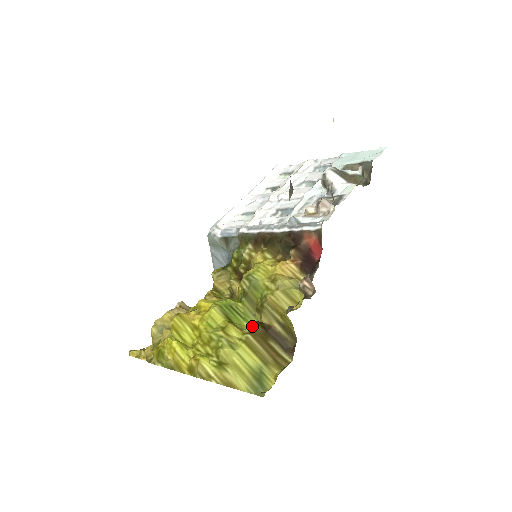
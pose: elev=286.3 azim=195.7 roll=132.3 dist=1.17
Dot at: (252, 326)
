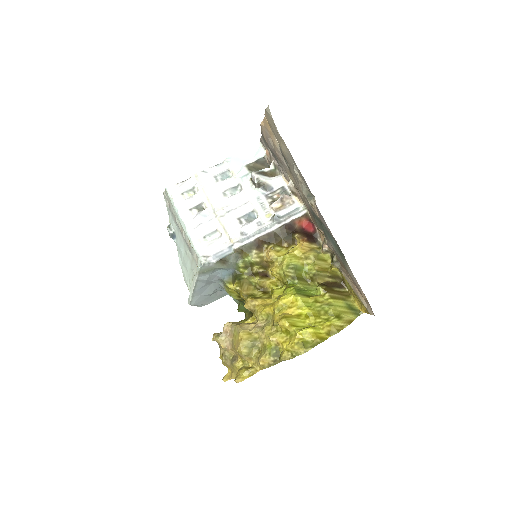
Dot at: (324, 288)
